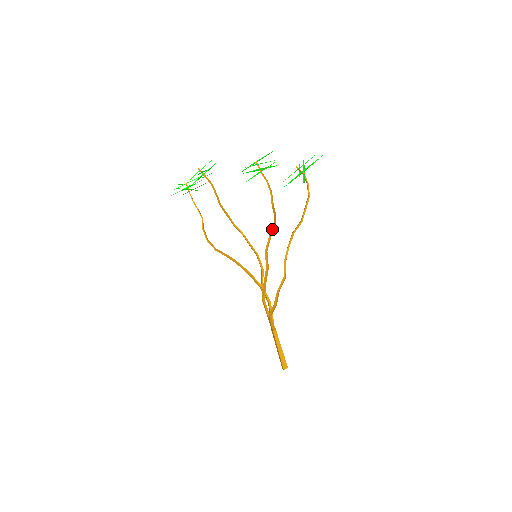
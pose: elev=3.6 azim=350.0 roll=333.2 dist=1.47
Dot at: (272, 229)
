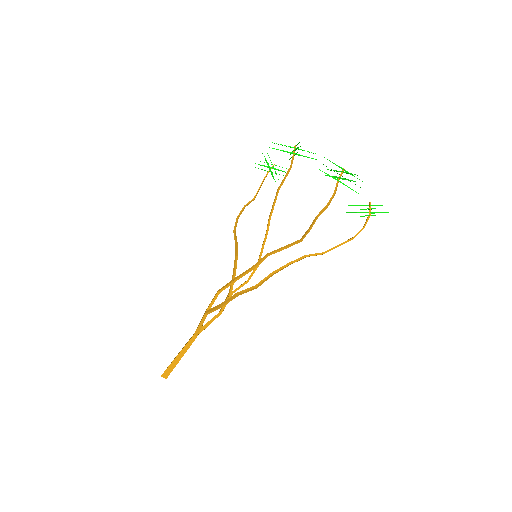
Dot at: (293, 243)
